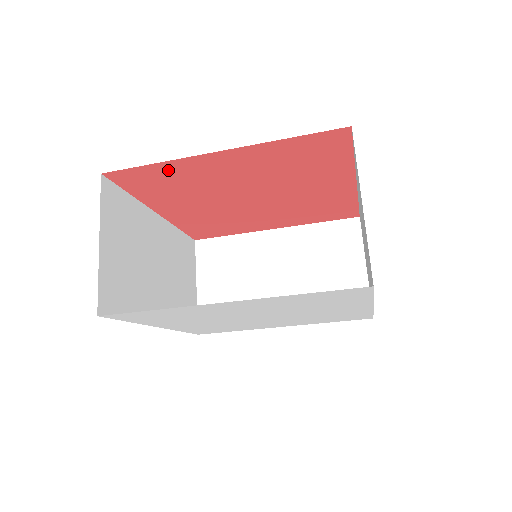
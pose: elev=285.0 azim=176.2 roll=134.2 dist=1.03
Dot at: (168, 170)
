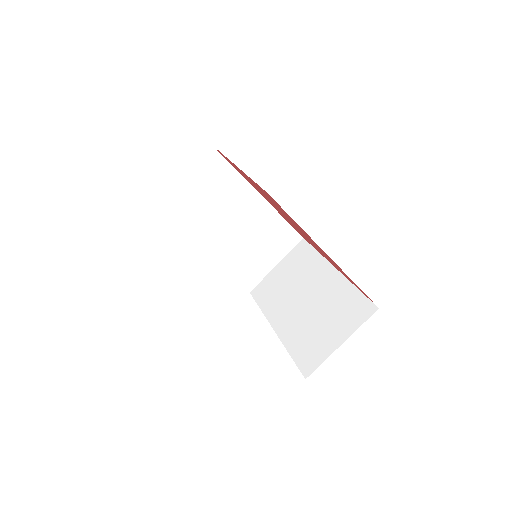
Dot at: occluded
